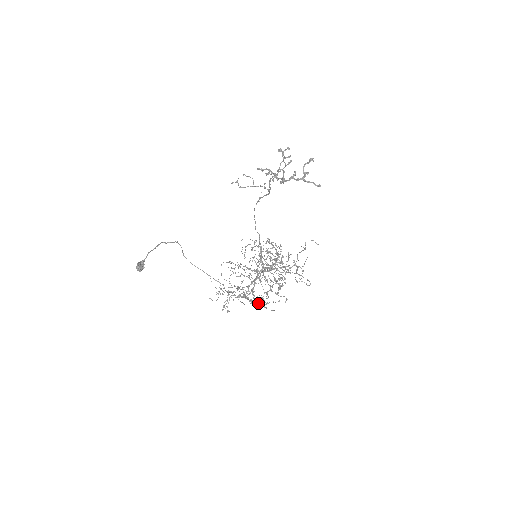
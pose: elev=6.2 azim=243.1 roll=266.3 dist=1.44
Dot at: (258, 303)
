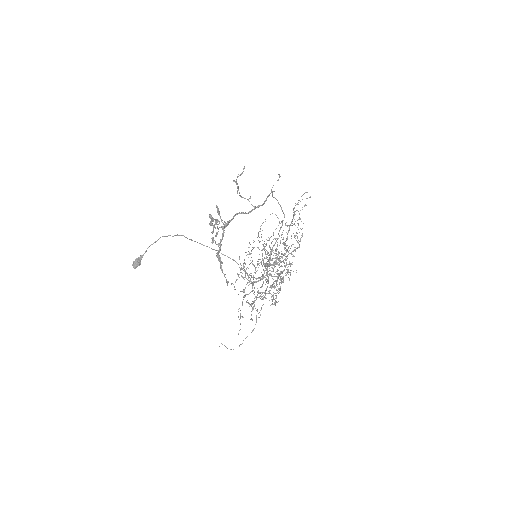
Dot at: occluded
